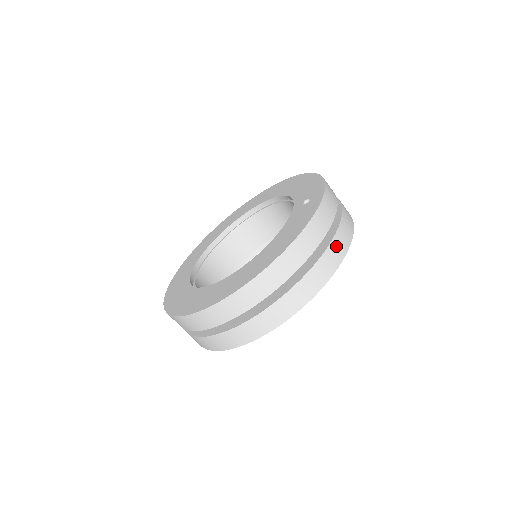
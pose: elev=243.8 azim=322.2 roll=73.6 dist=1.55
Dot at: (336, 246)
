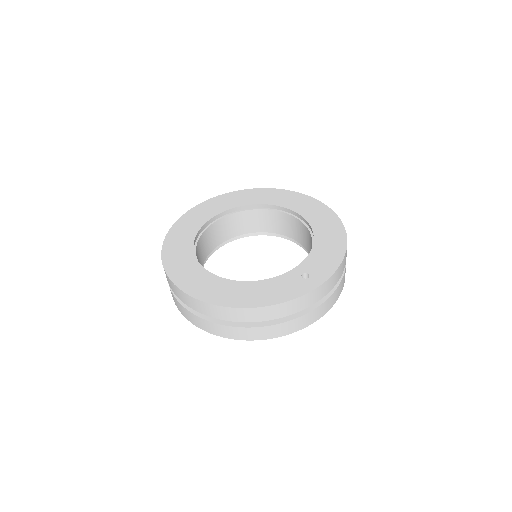
Dot at: (288, 326)
